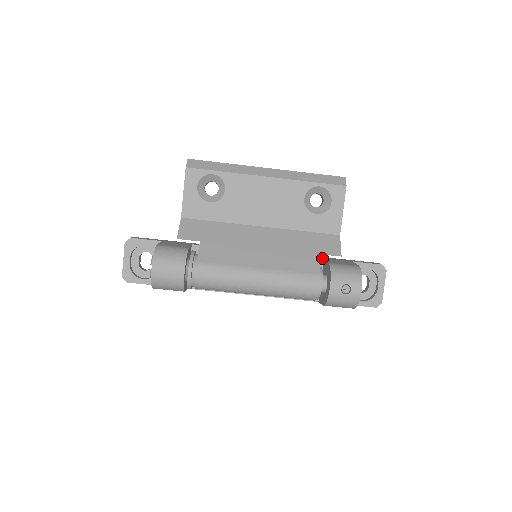
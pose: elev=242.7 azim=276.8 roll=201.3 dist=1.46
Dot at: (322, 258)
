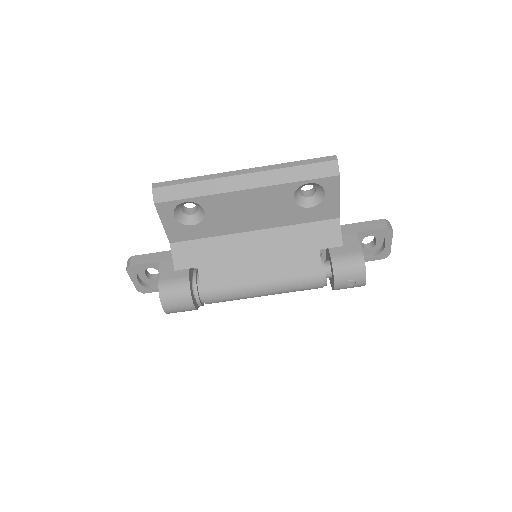
Dot at: occluded
